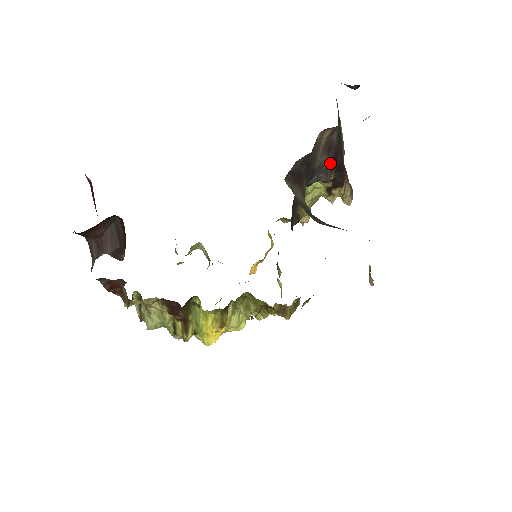
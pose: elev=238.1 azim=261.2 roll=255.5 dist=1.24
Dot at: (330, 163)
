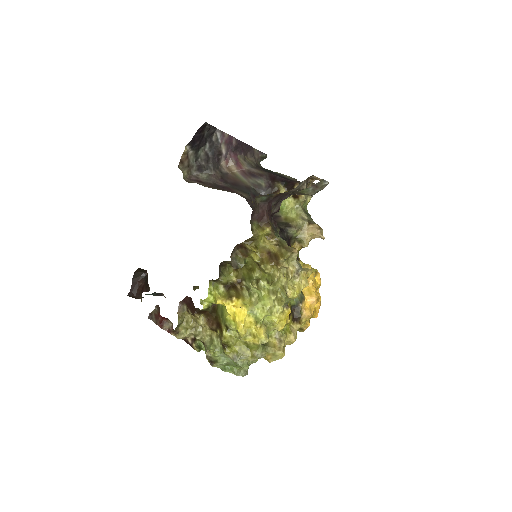
Dot at: (268, 182)
